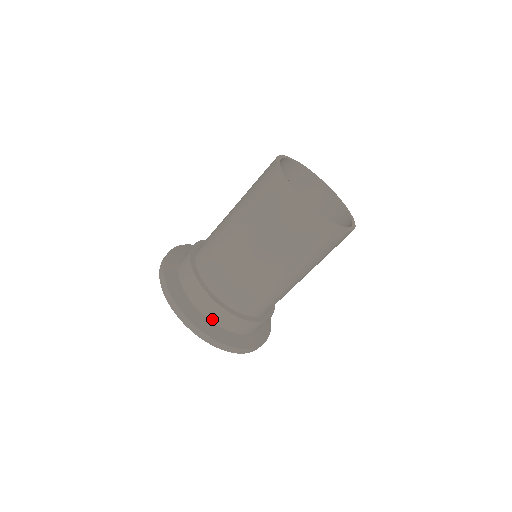
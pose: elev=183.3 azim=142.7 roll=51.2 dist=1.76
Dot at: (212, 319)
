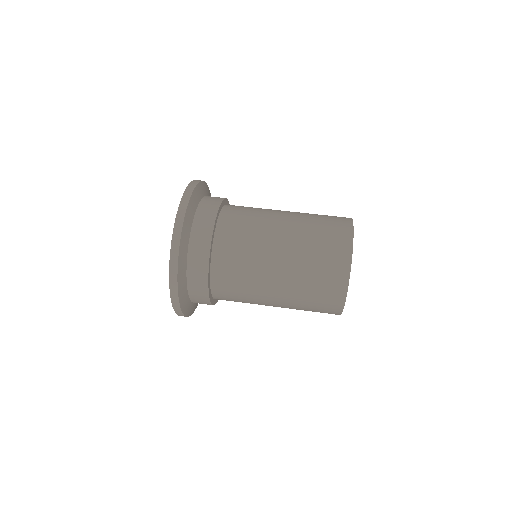
Dot at: (194, 302)
